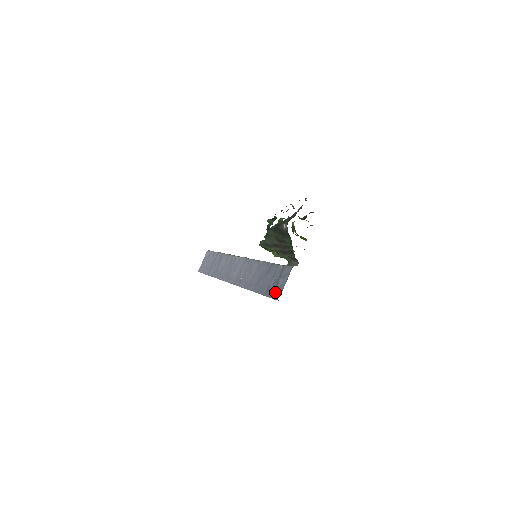
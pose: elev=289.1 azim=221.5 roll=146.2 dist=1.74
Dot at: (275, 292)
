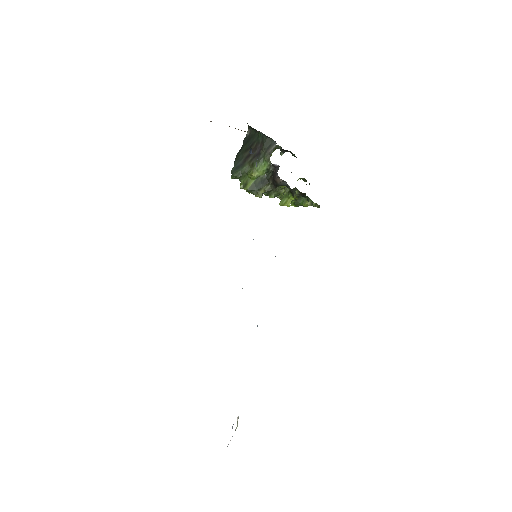
Dot at: occluded
